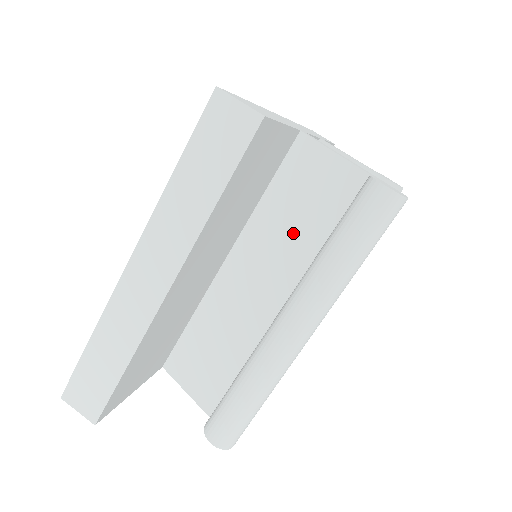
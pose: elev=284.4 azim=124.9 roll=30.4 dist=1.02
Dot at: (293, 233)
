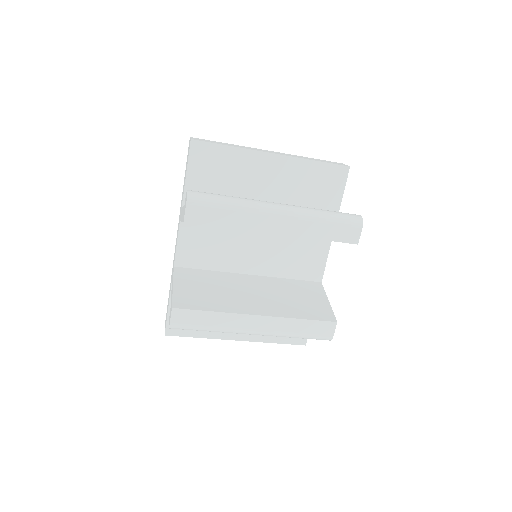
Dot at: occluded
